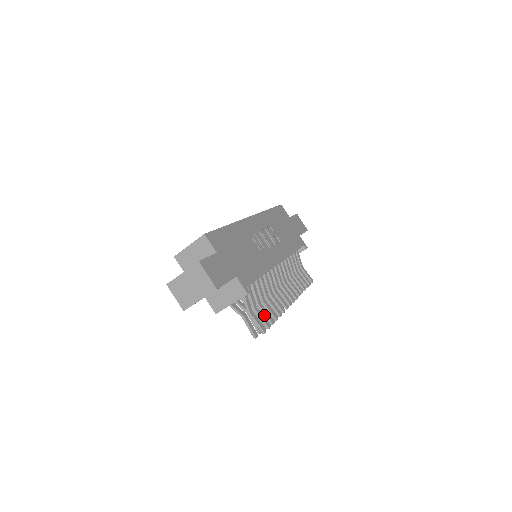
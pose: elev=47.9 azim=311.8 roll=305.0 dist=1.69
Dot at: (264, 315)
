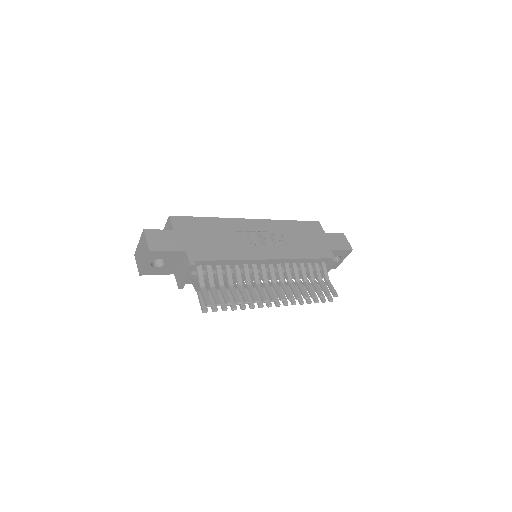
Dot at: (222, 296)
